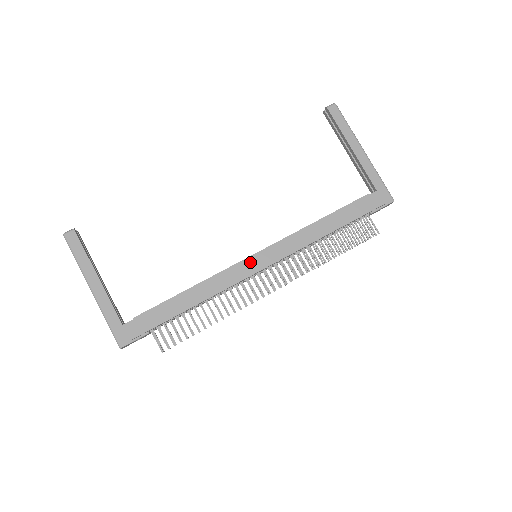
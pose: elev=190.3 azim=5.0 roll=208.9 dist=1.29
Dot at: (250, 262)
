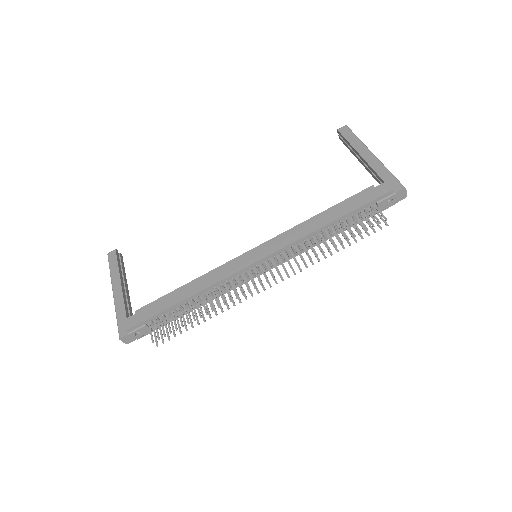
Dot at: (245, 257)
